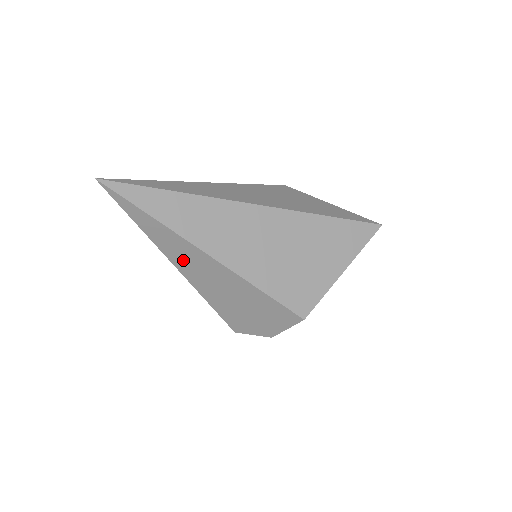
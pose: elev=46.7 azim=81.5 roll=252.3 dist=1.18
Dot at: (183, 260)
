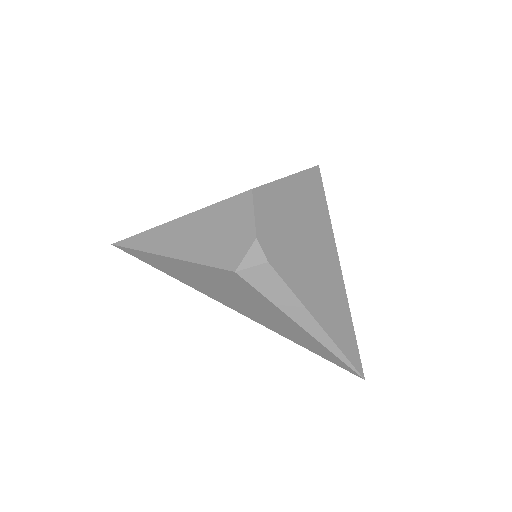
Dot at: (166, 244)
